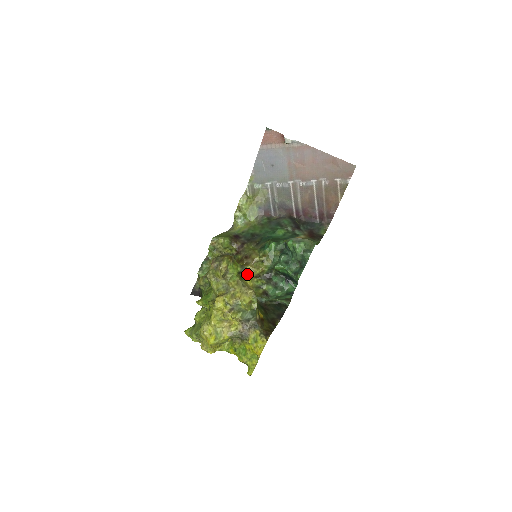
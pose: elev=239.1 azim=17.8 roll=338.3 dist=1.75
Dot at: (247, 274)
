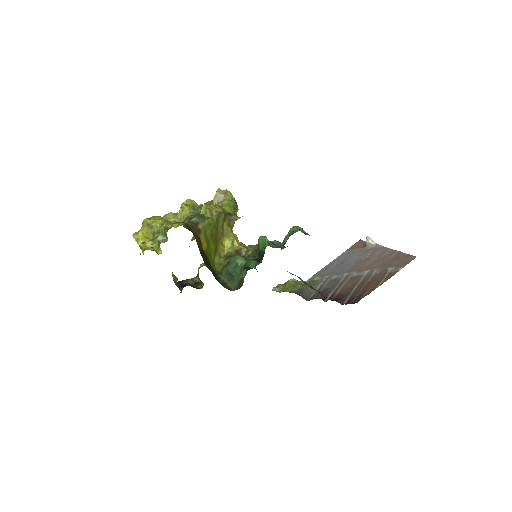
Dot at: (233, 235)
